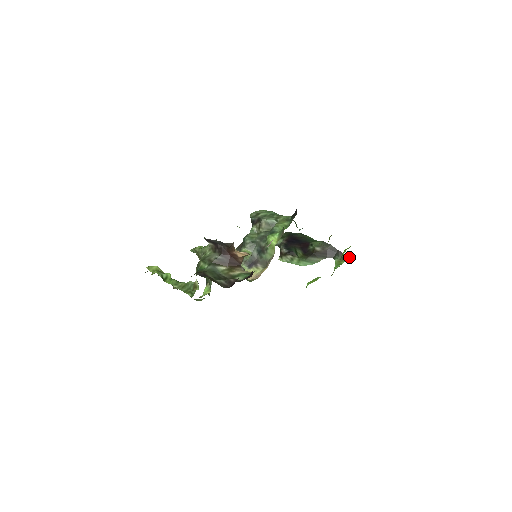
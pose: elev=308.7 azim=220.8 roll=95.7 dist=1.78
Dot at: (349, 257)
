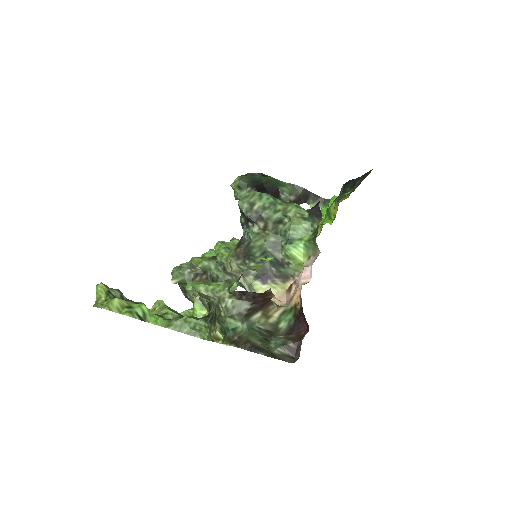
Dot at: (326, 201)
